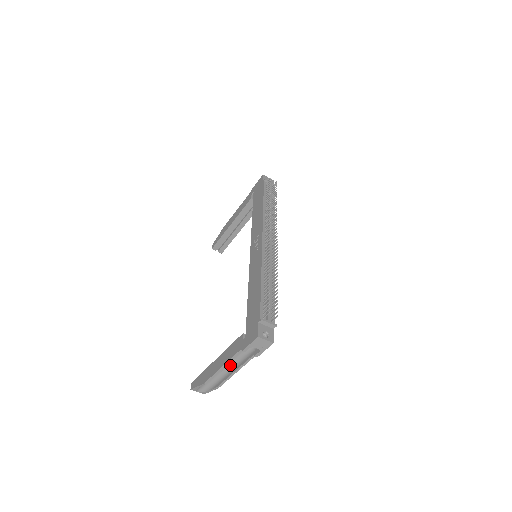
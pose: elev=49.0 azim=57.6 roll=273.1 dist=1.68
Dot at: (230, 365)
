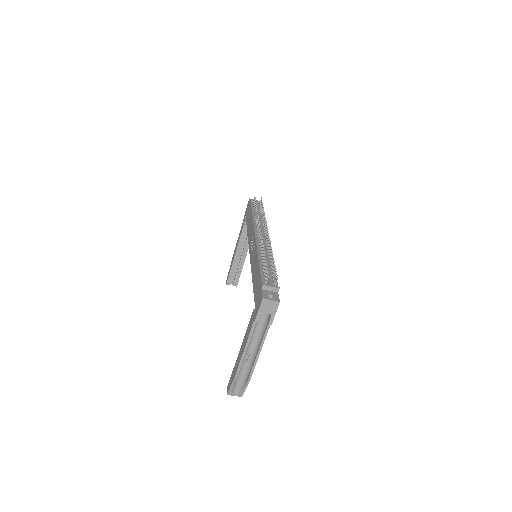
Dot at: (253, 349)
